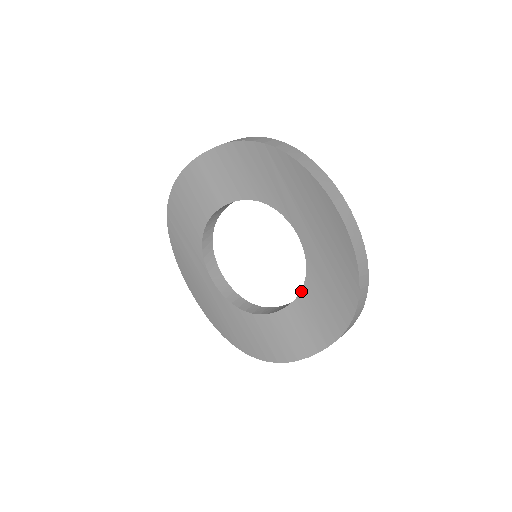
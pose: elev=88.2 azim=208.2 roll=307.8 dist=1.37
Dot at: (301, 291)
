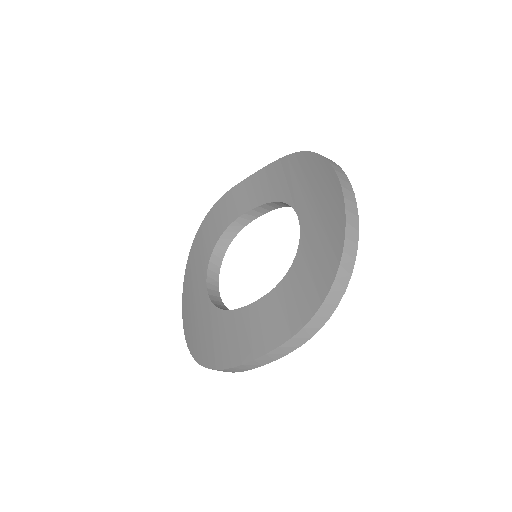
Dot at: (289, 270)
